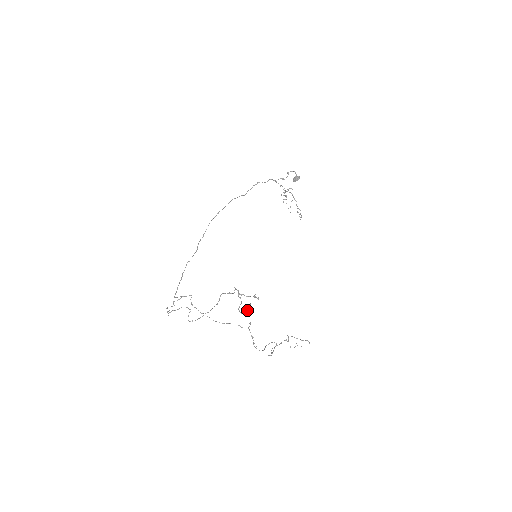
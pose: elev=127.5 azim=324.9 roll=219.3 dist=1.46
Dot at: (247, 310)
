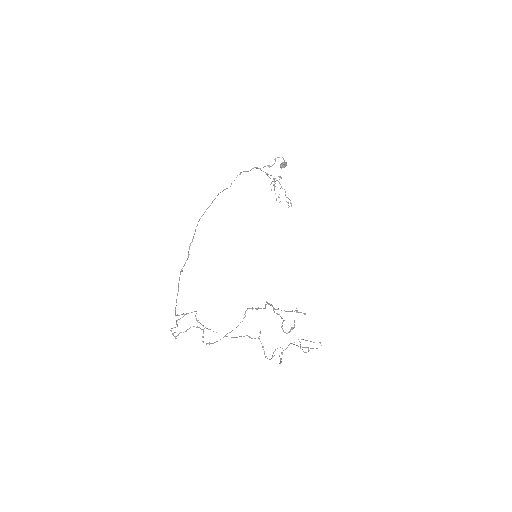
Dot at: (292, 329)
